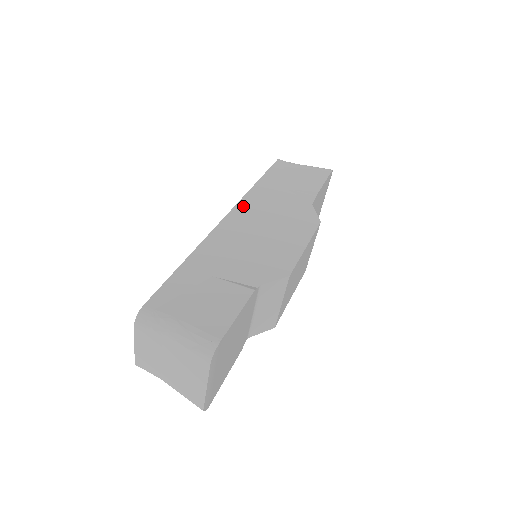
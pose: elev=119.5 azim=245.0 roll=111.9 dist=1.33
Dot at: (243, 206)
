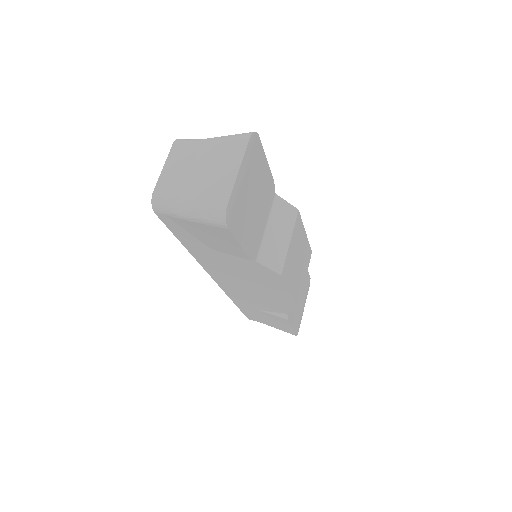
Dot at: occluded
